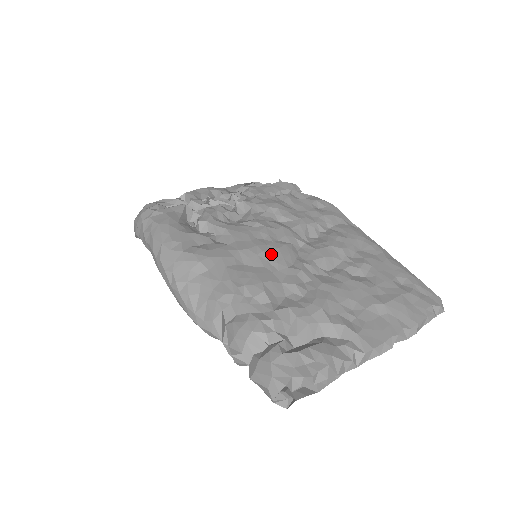
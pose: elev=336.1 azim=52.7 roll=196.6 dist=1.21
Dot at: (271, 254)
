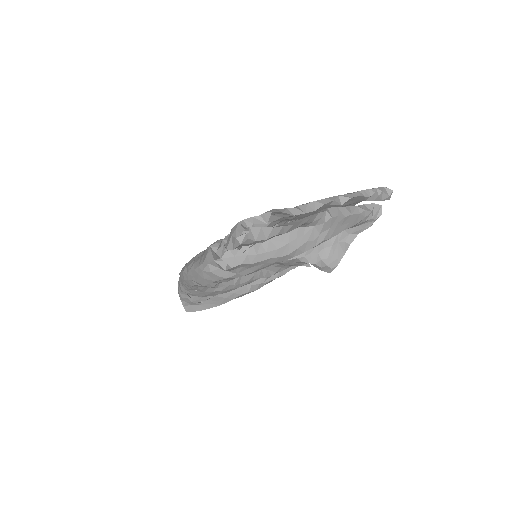
Dot at: occluded
